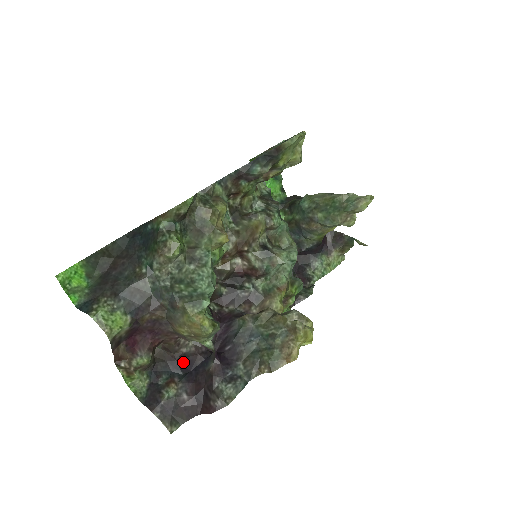
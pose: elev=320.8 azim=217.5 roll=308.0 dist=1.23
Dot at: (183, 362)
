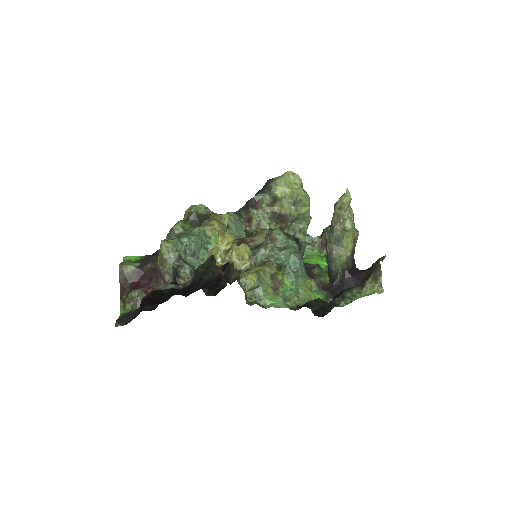
Dot at: (161, 303)
